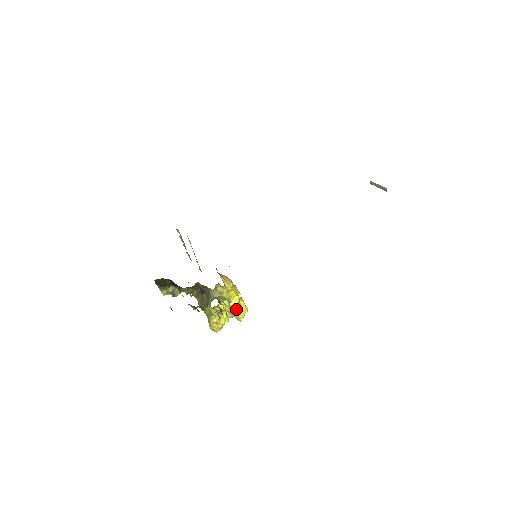
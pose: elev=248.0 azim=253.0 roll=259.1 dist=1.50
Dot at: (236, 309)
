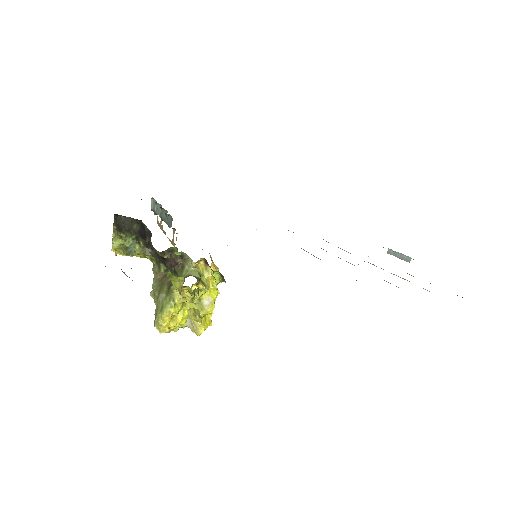
Dot at: (208, 307)
